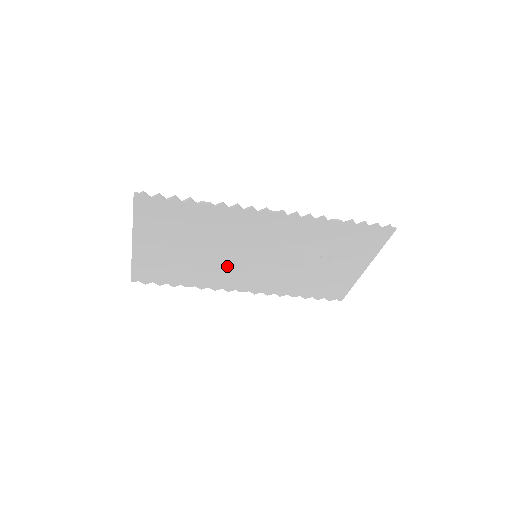
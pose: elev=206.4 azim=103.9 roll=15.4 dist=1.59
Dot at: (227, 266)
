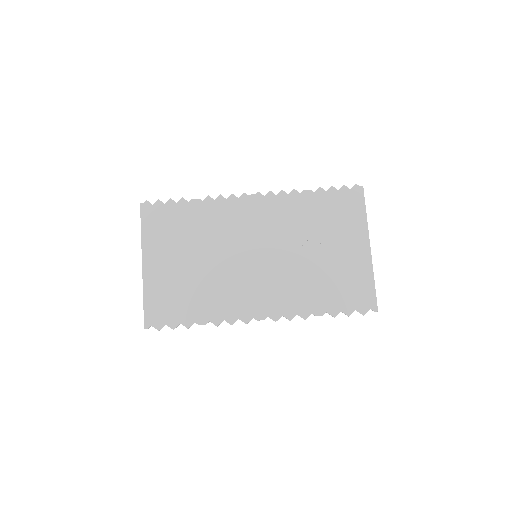
Dot at: (233, 278)
